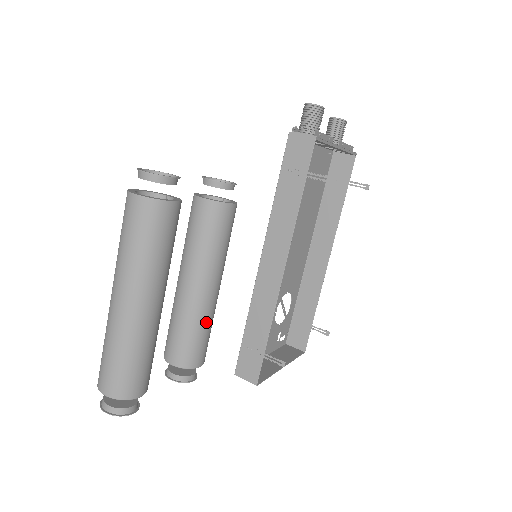
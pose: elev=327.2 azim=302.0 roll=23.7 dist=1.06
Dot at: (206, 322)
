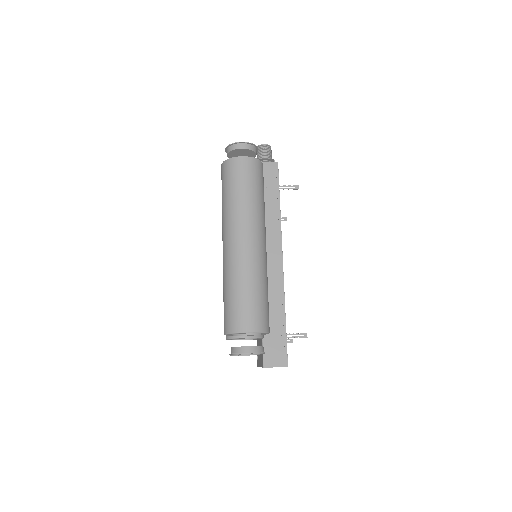
Dot at: occluded
